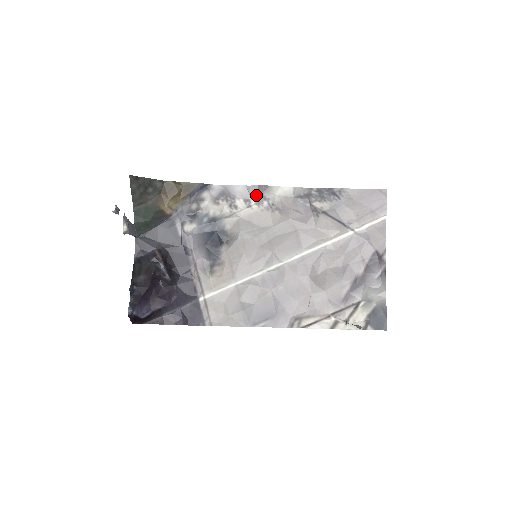
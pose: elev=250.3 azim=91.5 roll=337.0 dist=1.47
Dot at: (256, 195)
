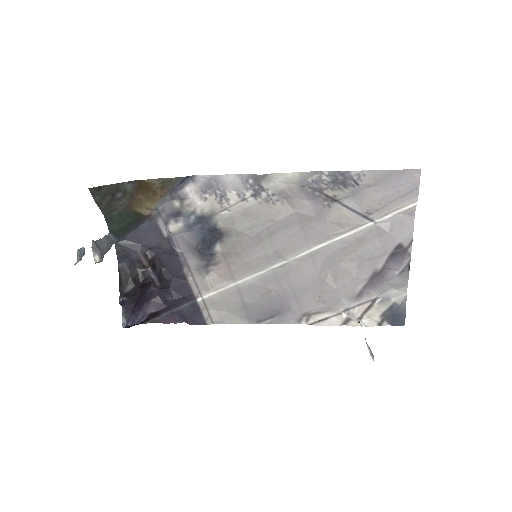
Dot at: (251, 185)
